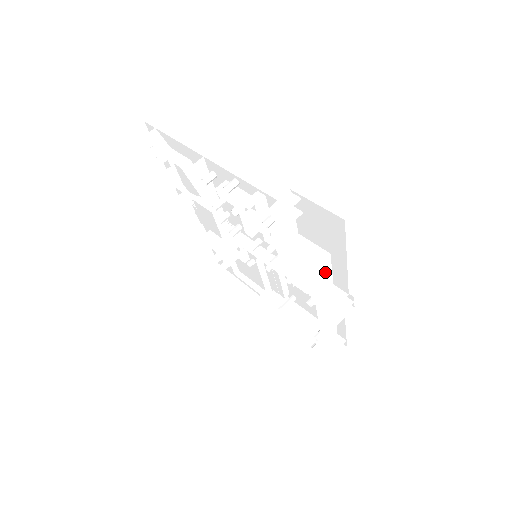
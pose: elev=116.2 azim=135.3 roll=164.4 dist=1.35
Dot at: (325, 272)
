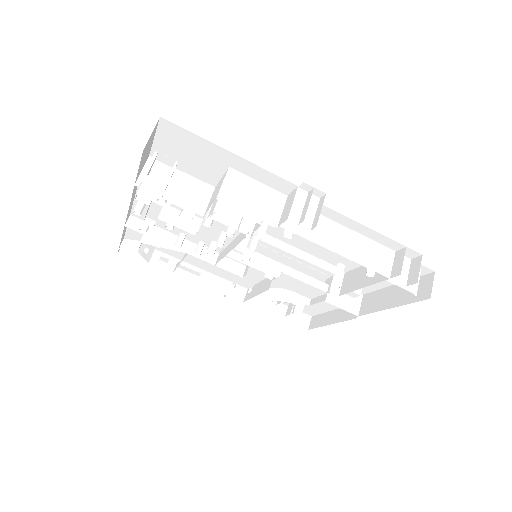
Dot at: (248, 188)
